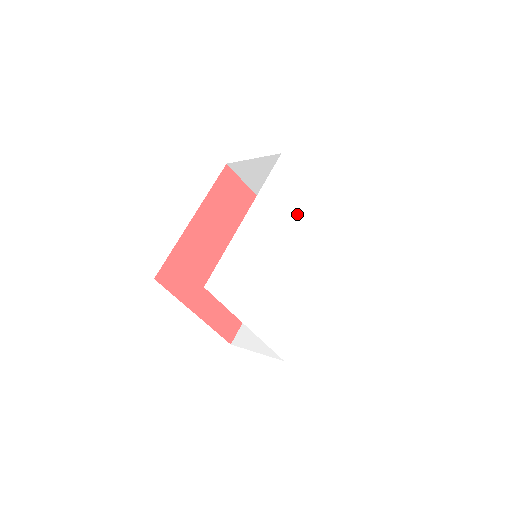
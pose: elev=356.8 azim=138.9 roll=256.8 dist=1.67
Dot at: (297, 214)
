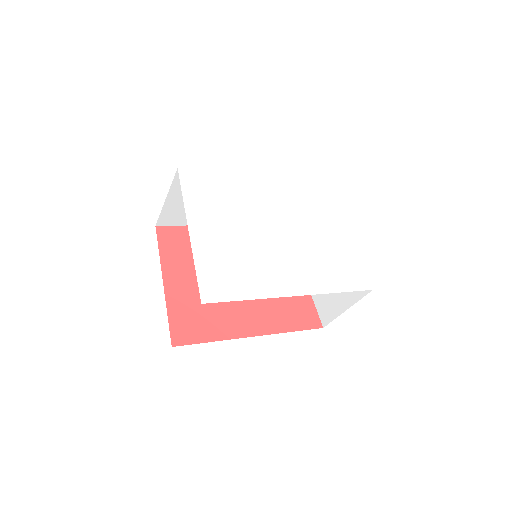
Dot at: (313, 219)
